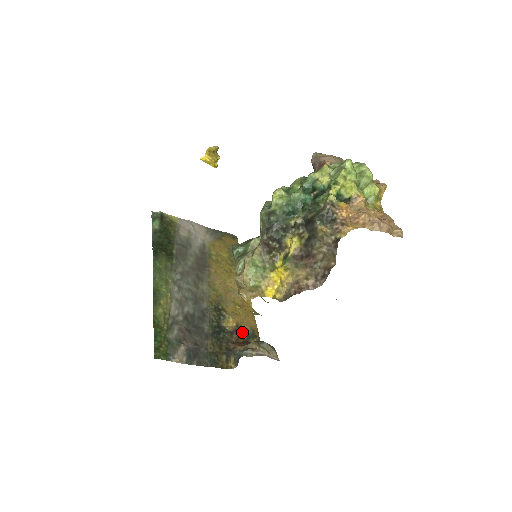
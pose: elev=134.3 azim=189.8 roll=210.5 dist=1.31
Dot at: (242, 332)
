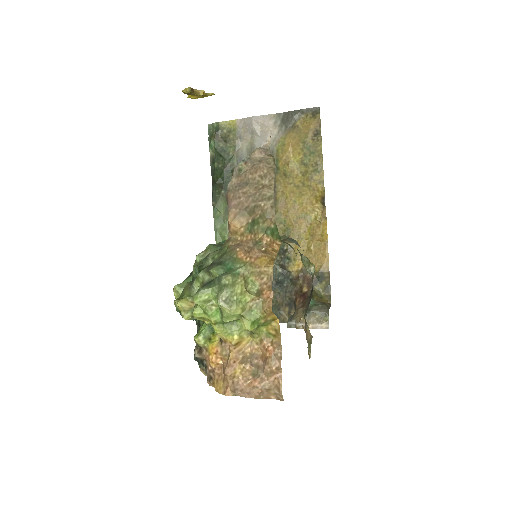
Dot at: (308, 276)
